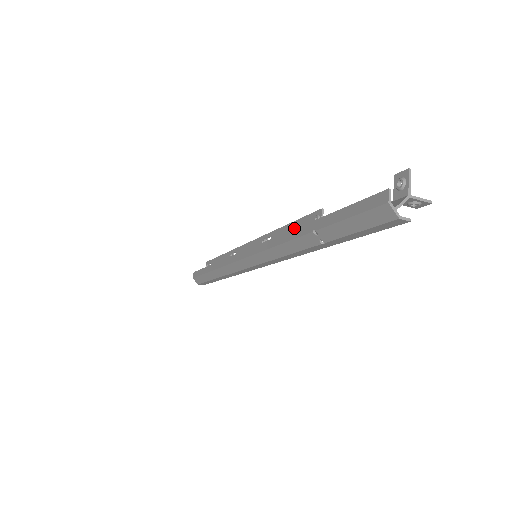
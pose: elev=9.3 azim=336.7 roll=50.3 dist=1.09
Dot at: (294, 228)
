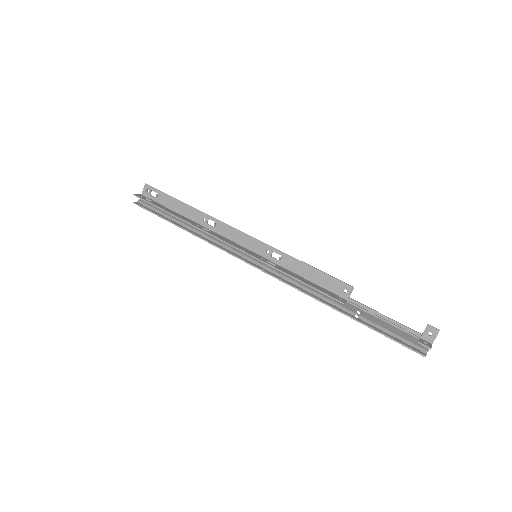
Dot at: (309, 285)
